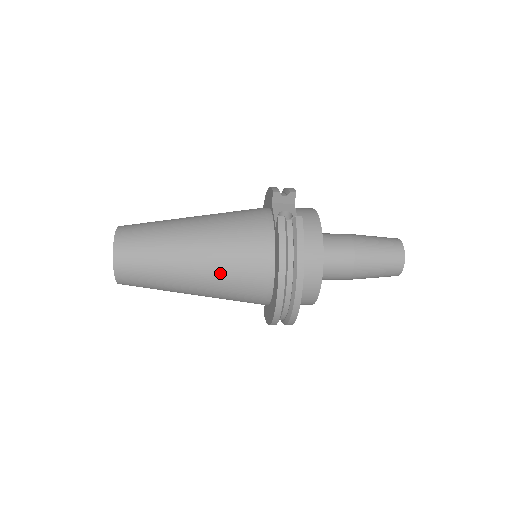
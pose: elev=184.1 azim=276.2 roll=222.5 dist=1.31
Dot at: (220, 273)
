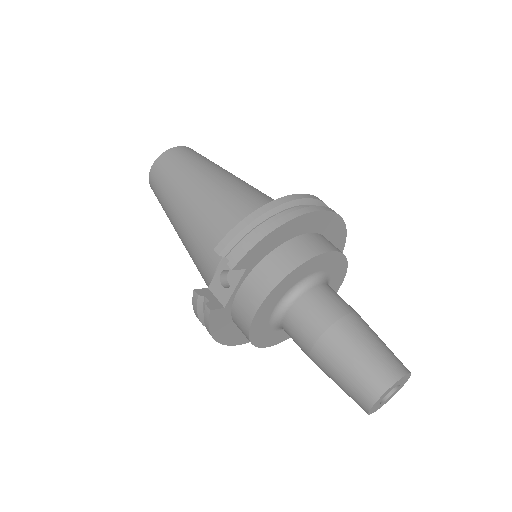
Dot at: occluded
